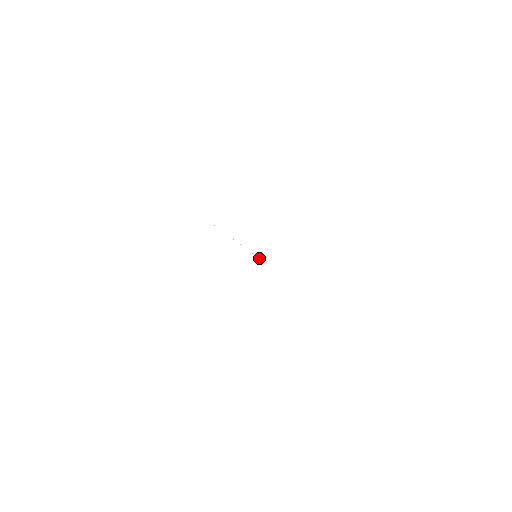
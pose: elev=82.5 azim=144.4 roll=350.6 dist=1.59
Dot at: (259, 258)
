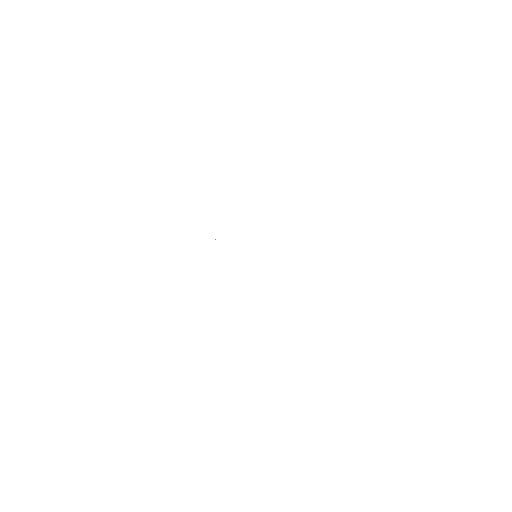
Dot at: occluded
